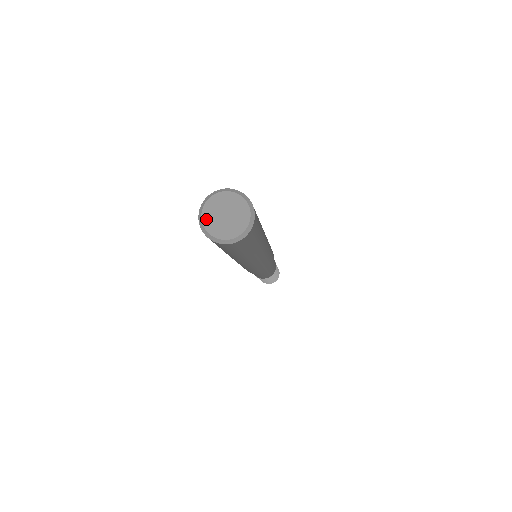
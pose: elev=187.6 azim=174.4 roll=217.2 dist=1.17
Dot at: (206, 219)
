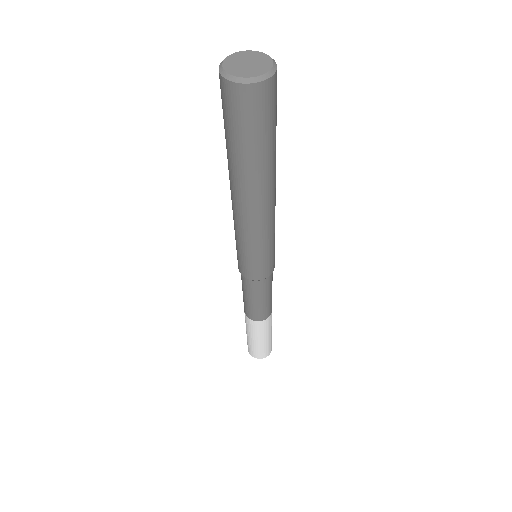
Dot at: (229, 60)
